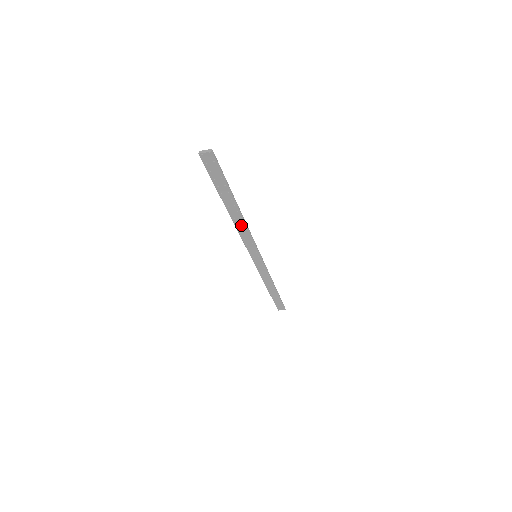
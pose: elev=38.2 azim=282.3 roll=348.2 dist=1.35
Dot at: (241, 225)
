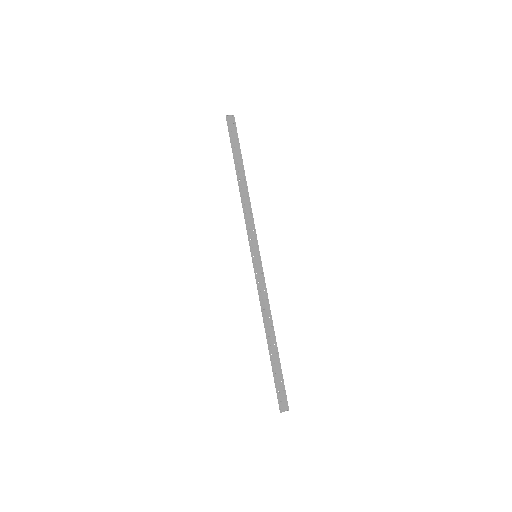
Dot at: (267, 315)
